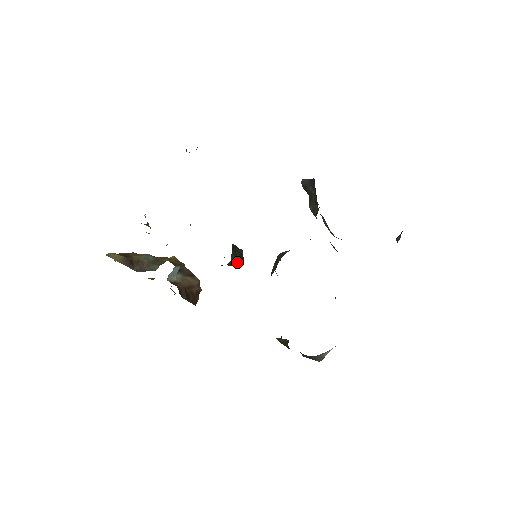
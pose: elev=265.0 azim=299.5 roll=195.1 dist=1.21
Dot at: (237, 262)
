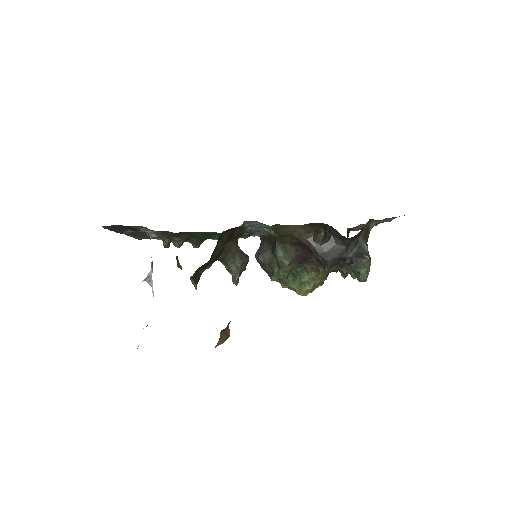
Dot at: (244, 254)
